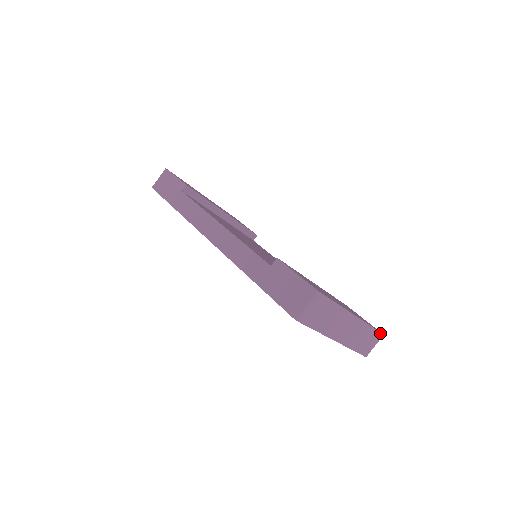
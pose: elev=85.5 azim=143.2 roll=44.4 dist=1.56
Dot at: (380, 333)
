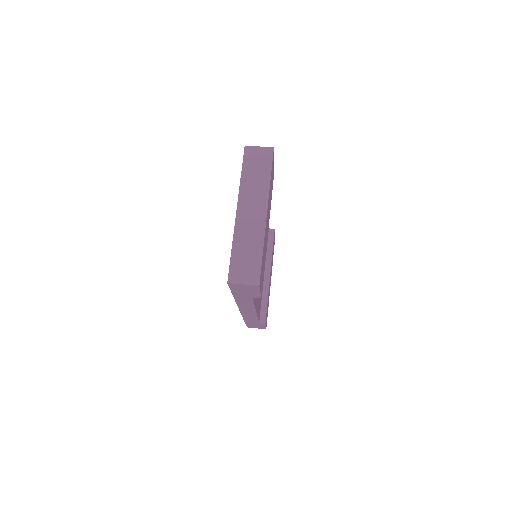
Dot at: (260, 277)
